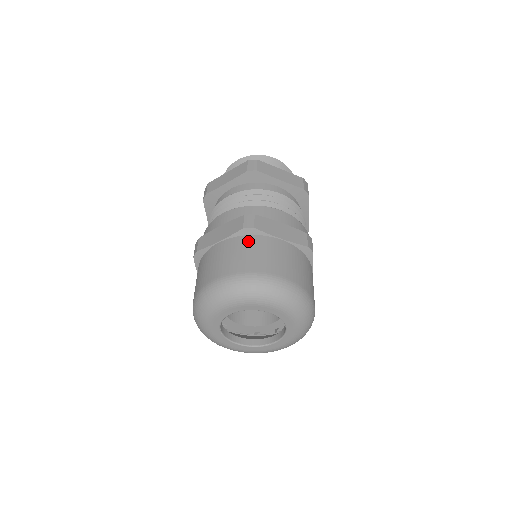
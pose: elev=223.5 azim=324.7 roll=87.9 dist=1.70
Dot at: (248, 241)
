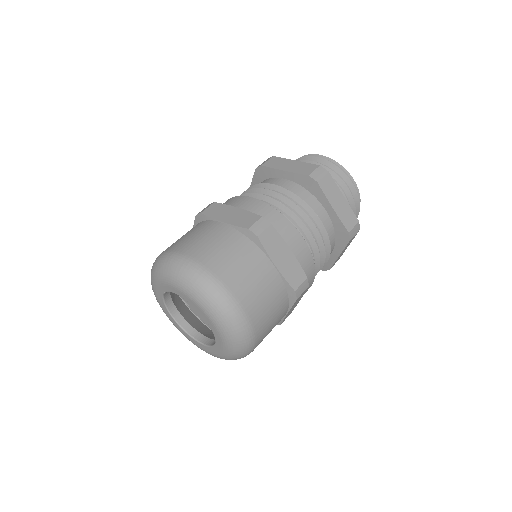
Dot at: (243, 244)
